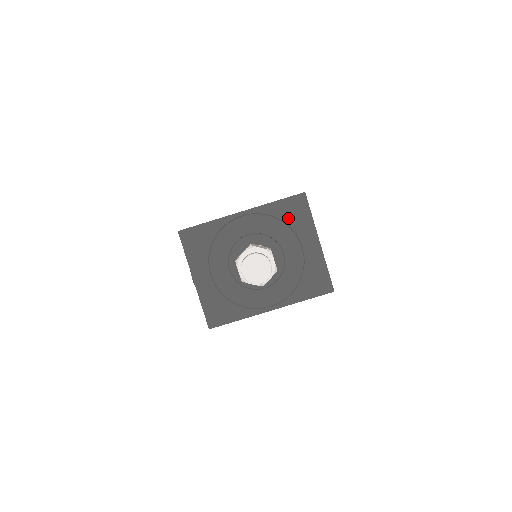
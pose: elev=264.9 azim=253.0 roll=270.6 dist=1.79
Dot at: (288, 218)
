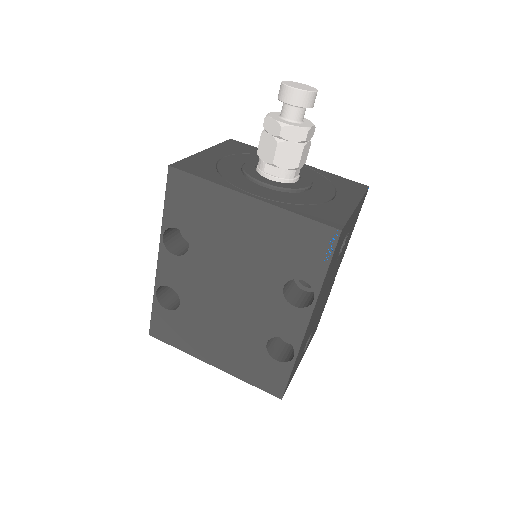
Dot at: (338, 184)
